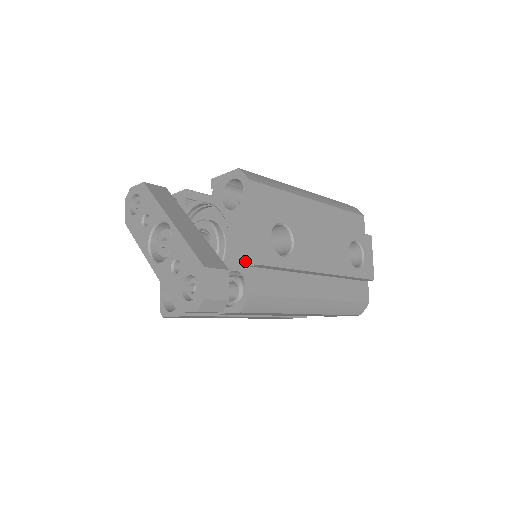
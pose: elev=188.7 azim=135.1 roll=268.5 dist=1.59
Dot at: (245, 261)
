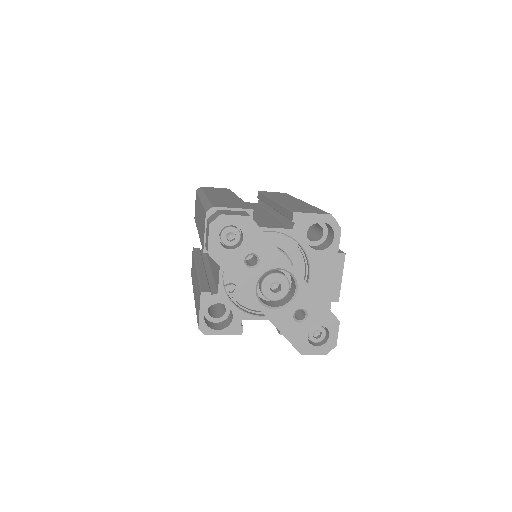
Dot at: (327, 297)
